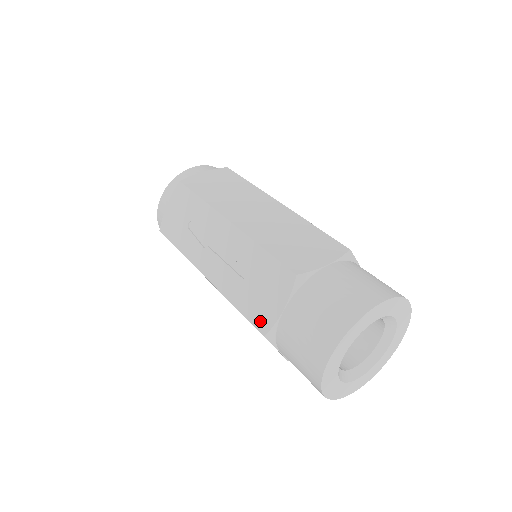
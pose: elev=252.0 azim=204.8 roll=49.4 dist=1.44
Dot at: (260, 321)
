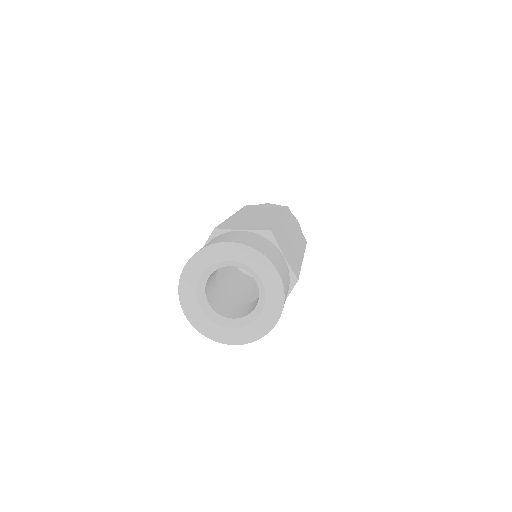
Dot at: occluded
